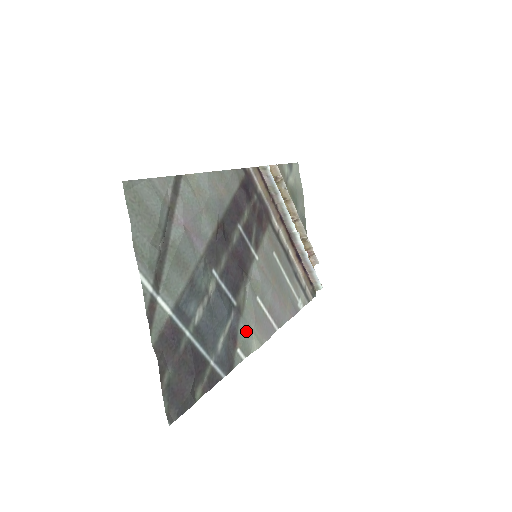
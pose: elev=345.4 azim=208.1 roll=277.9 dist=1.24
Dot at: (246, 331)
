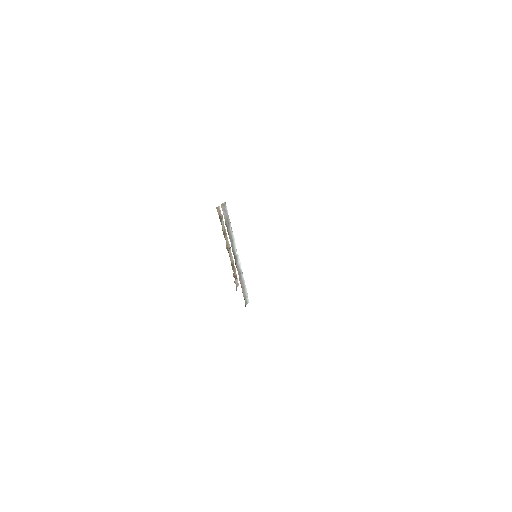
Dot at: occluded
